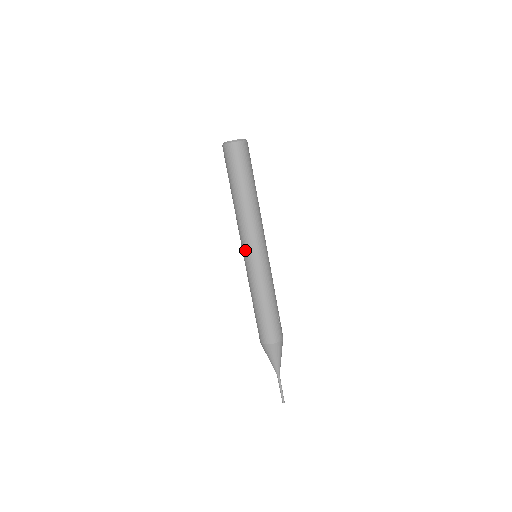
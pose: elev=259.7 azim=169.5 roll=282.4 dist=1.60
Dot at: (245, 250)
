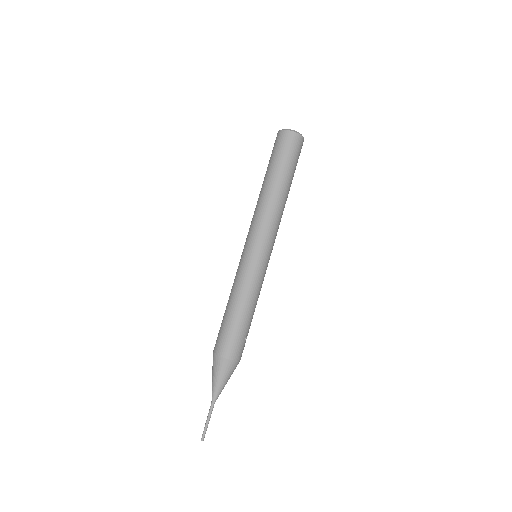
Dot at: (249, 242)
